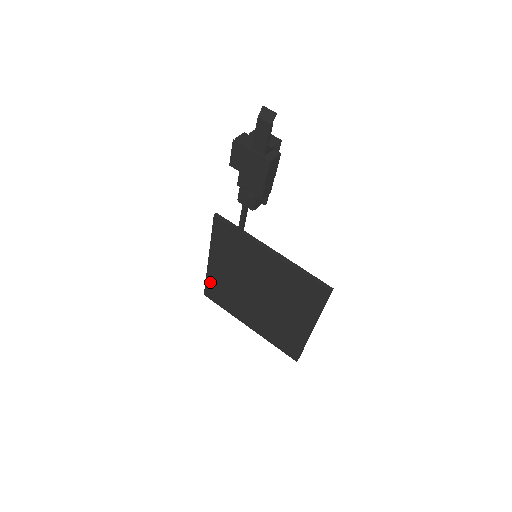
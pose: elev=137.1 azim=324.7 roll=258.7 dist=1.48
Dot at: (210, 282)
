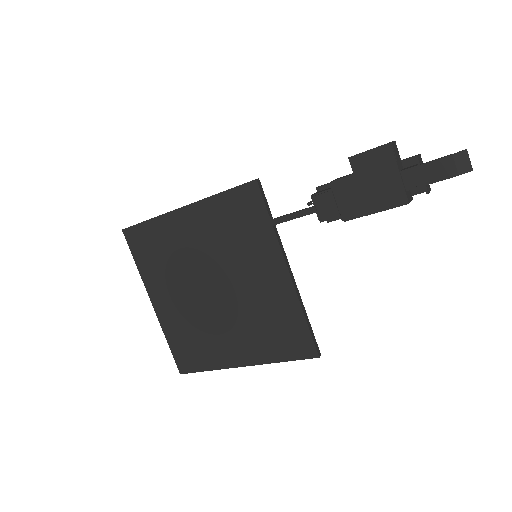
Dot at: (151, 227)
